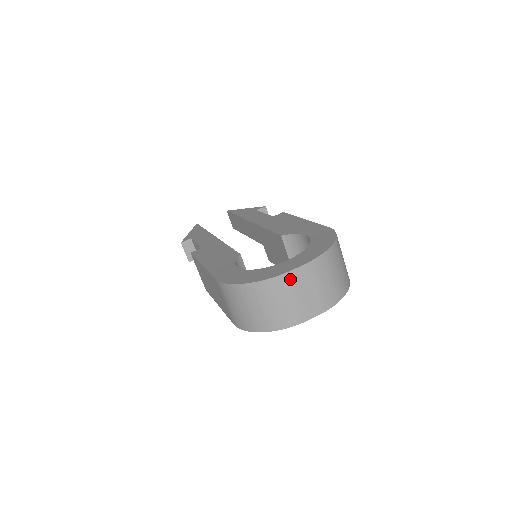
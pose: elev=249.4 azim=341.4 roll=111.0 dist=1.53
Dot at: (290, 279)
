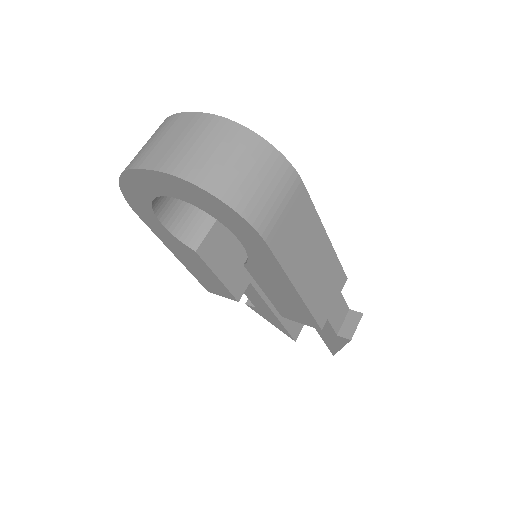
Dot at: (175, 120)
